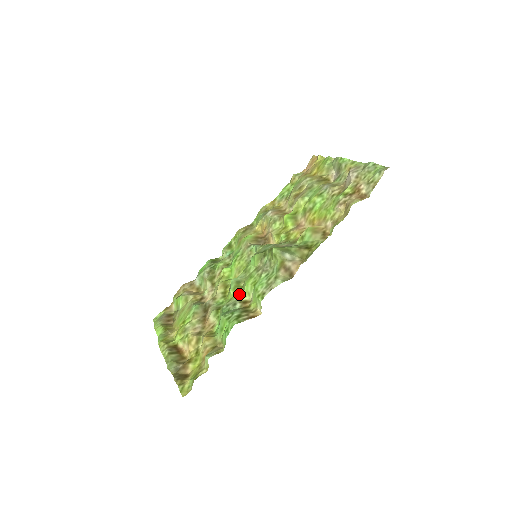
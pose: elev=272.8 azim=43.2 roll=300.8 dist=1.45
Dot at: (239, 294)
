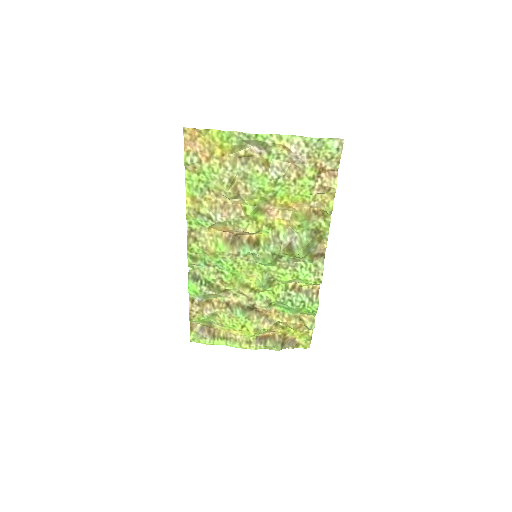
Dot at: (280, 286)
